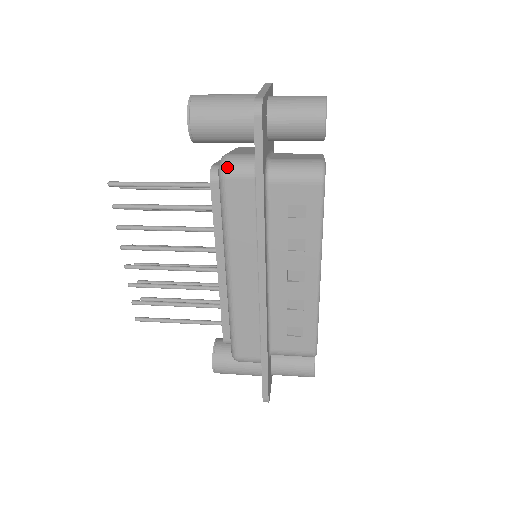
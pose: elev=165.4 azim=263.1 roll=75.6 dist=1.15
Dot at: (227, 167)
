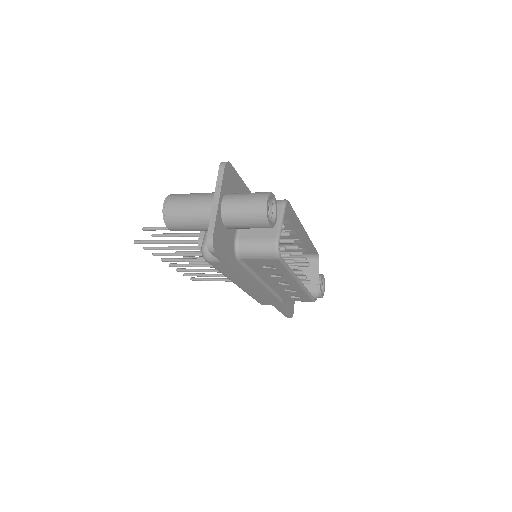
Dot at: (207, 257)
